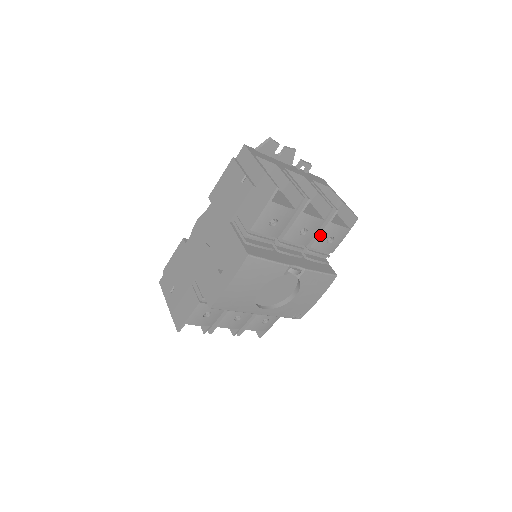
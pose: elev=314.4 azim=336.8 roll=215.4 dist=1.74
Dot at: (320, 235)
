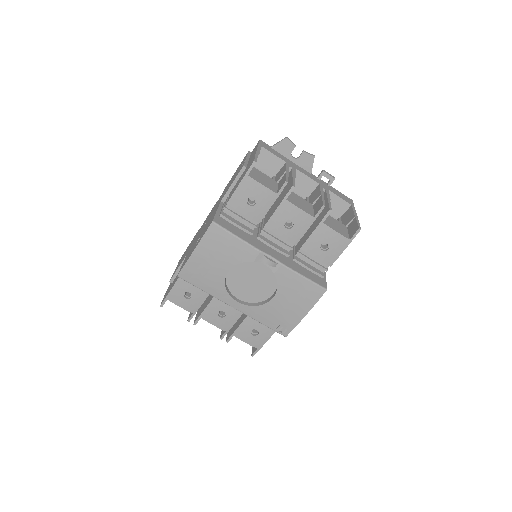
Dot at: (311, 236)
